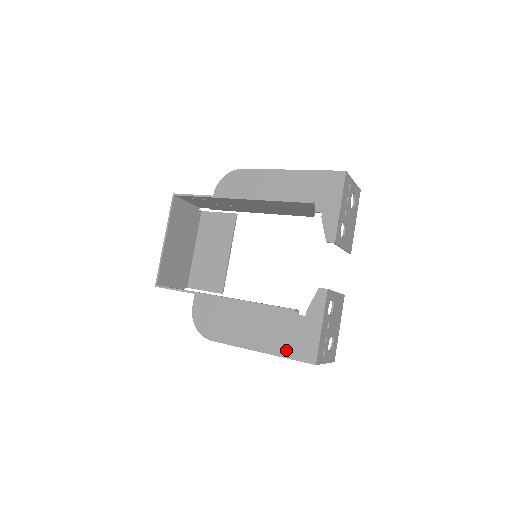
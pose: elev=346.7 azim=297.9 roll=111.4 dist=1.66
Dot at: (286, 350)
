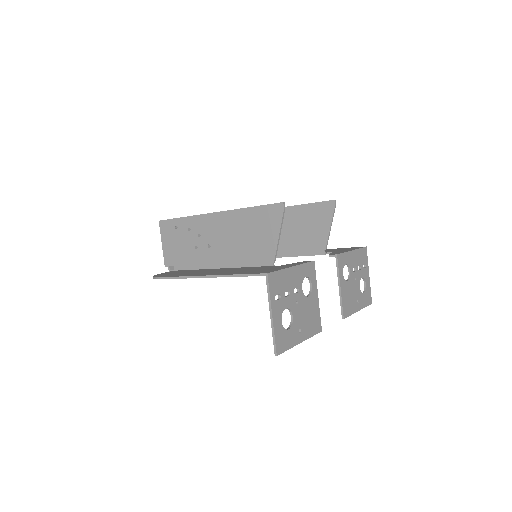
Dot at: (240, 273)
